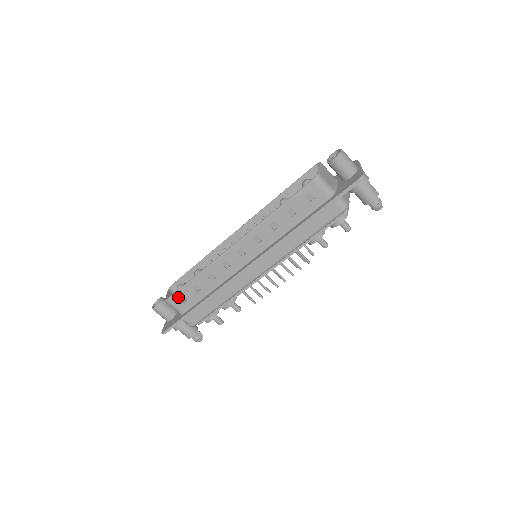
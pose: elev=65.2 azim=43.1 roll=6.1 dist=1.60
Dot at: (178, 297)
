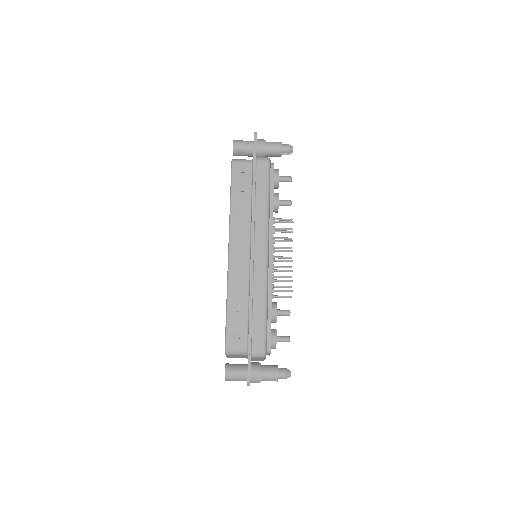
Dot at: (231, 337)
